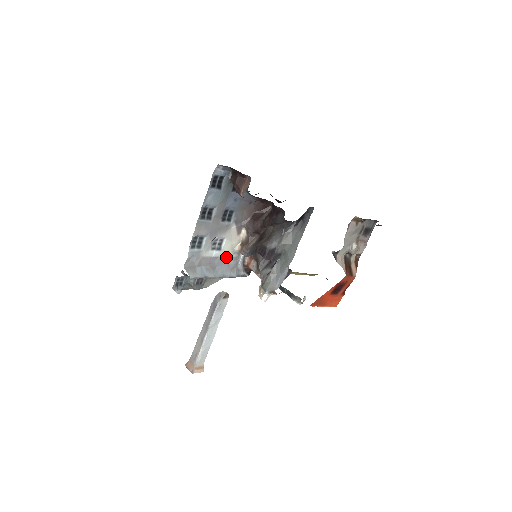
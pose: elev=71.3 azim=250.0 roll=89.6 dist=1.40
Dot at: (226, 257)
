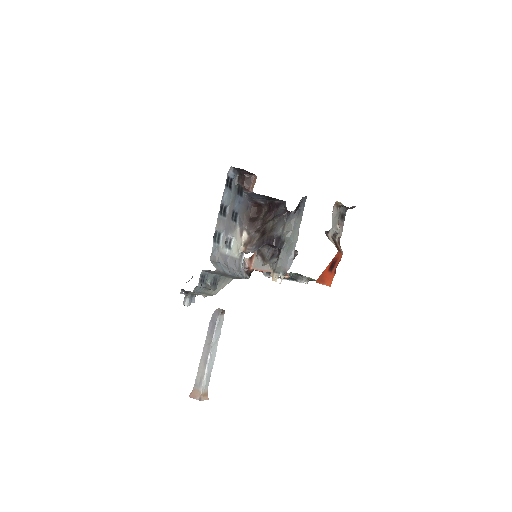
Dot at: (234, 257)
